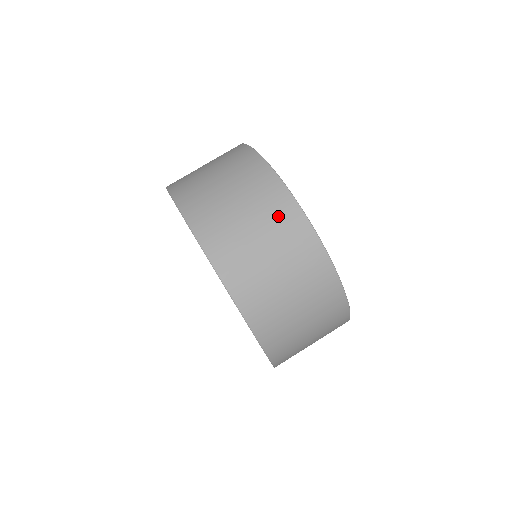
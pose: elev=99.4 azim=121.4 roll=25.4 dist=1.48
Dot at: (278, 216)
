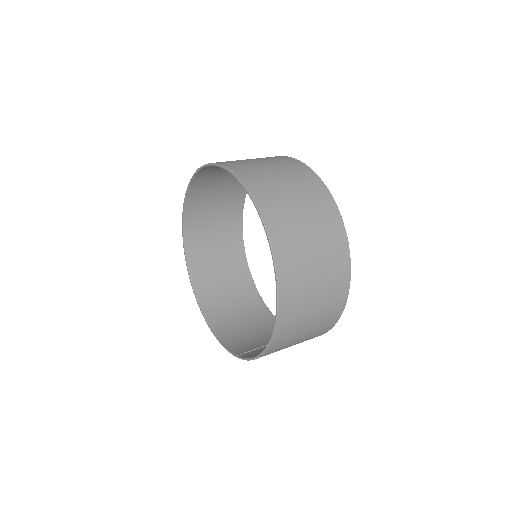
Dot at: (319, 203)
